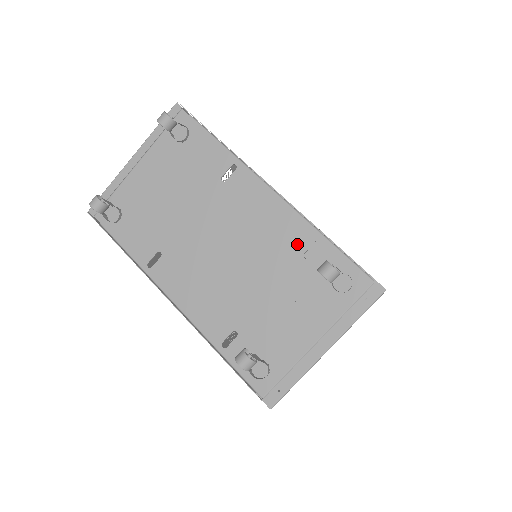
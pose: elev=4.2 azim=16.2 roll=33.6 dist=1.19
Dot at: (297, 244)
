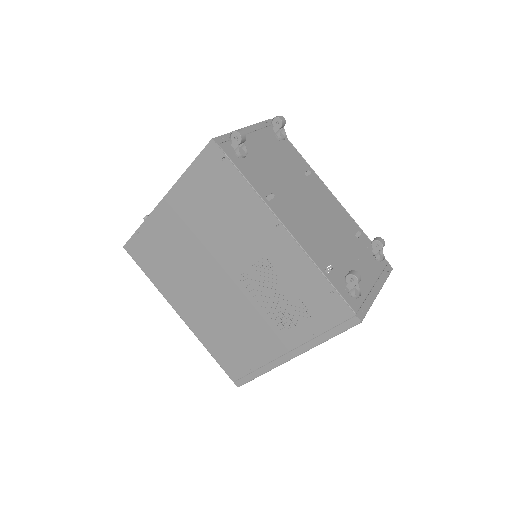
Dot at: (351, 228)
